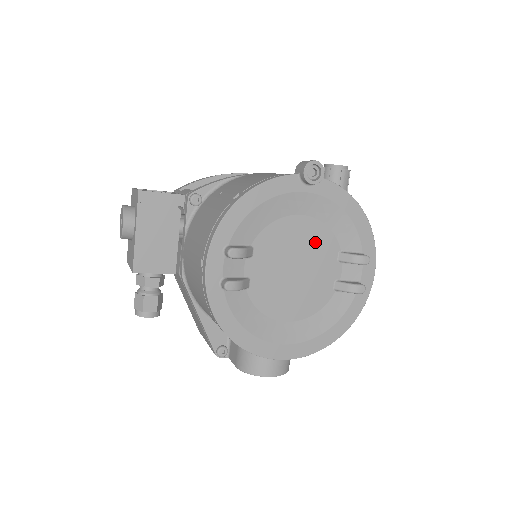
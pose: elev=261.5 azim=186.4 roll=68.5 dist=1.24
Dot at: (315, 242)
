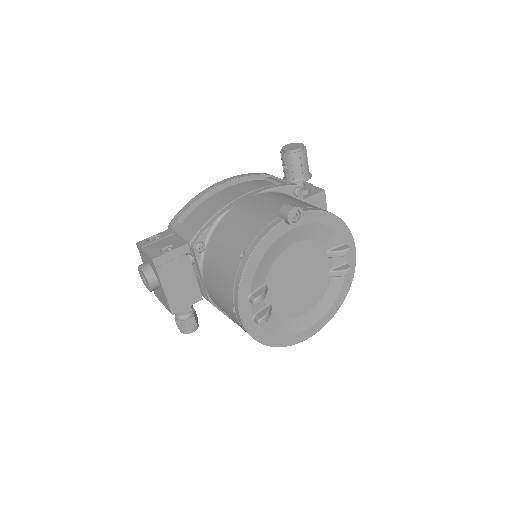
Dot at: (308, 255)
